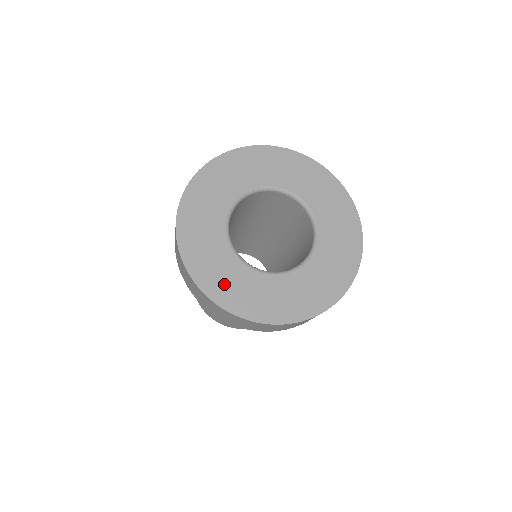
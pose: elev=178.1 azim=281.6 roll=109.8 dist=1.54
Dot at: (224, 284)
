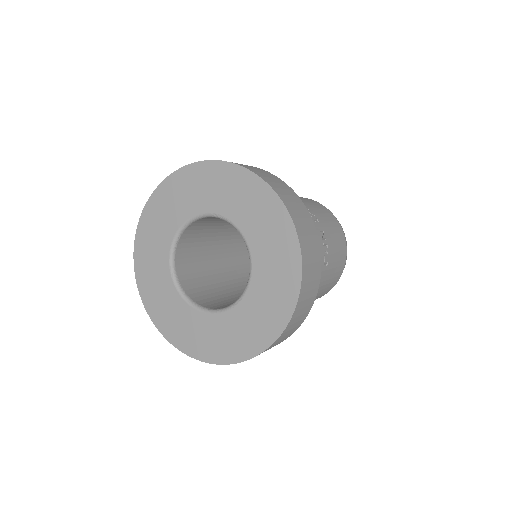
Dot at: (149, 276)
